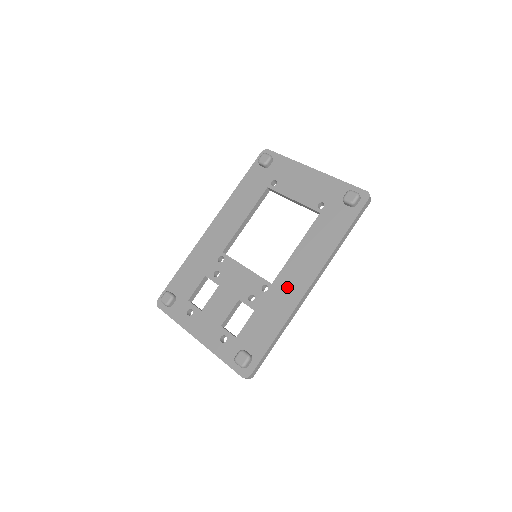
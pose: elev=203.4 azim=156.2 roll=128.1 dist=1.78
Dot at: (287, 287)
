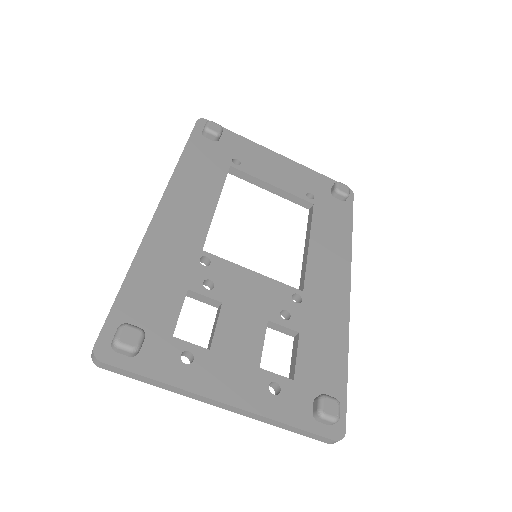
Dot at: (325, 293)
